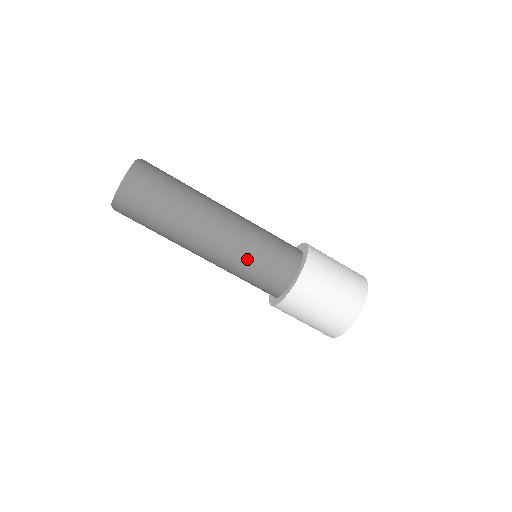
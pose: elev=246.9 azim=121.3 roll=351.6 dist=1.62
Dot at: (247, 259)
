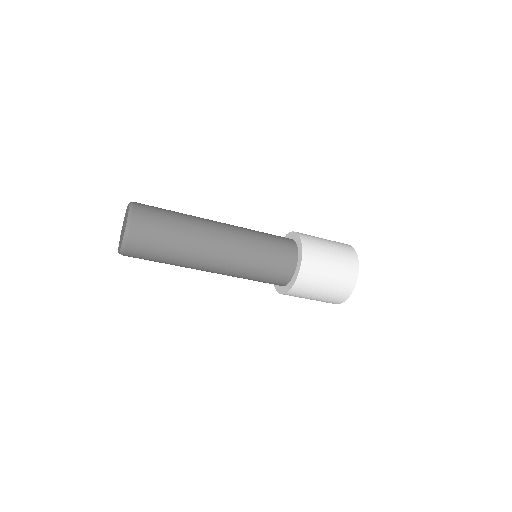
Dot at: (254, 257)
